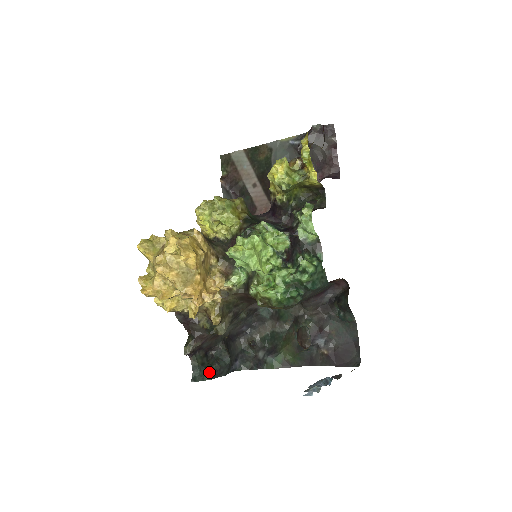
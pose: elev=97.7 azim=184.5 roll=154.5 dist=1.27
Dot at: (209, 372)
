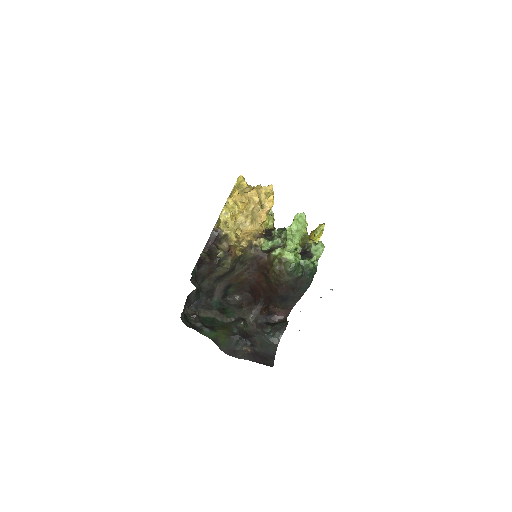
Dot at: occluded
